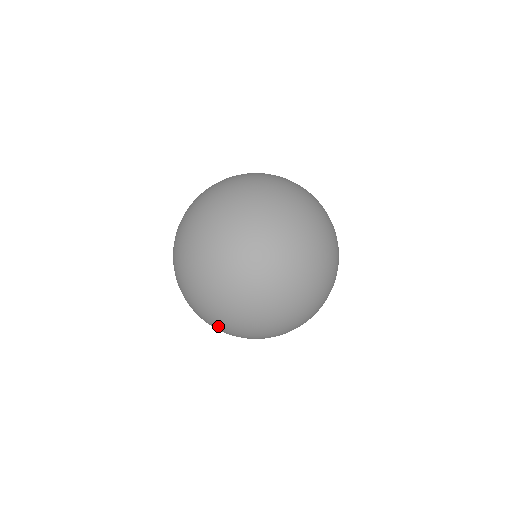
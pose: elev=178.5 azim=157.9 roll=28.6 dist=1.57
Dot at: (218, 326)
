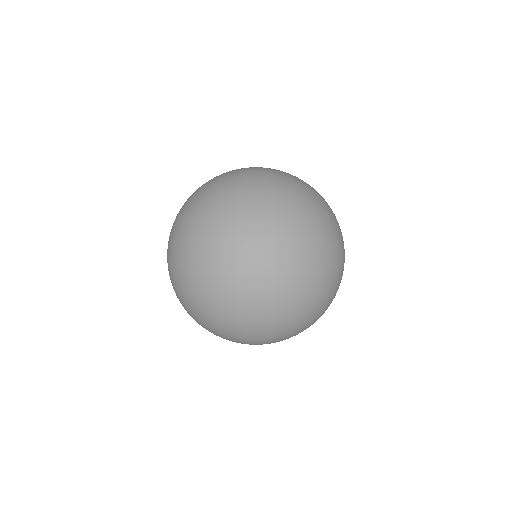
Dot at: occluded
